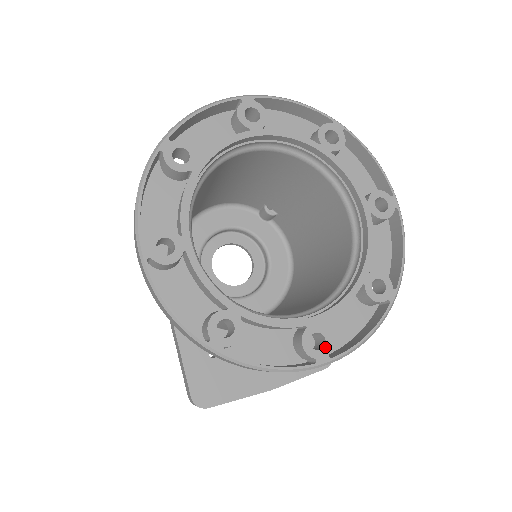
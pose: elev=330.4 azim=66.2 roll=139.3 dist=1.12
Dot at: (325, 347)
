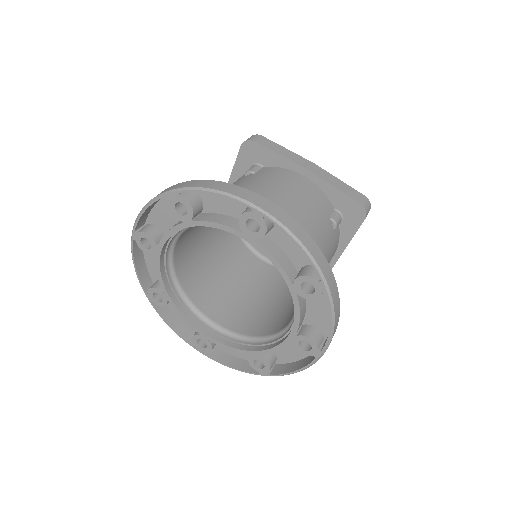
Dot at: (204, 348)
